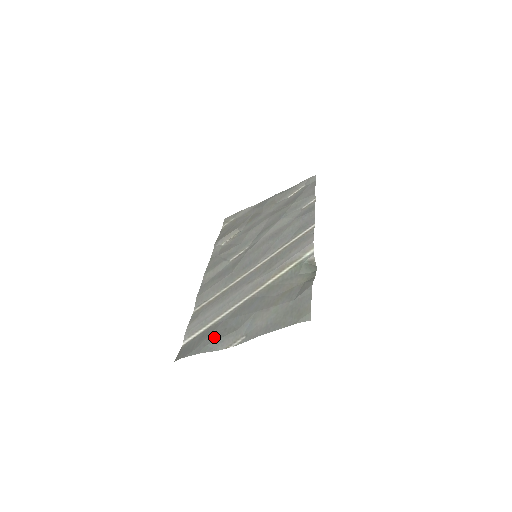
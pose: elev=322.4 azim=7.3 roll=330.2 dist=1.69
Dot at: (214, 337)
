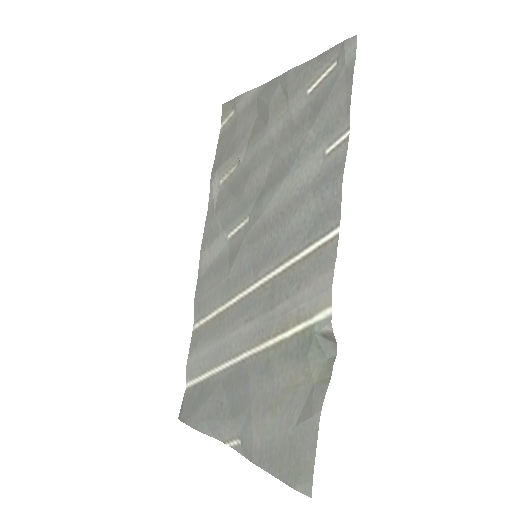
Dot at: (210, 411)
